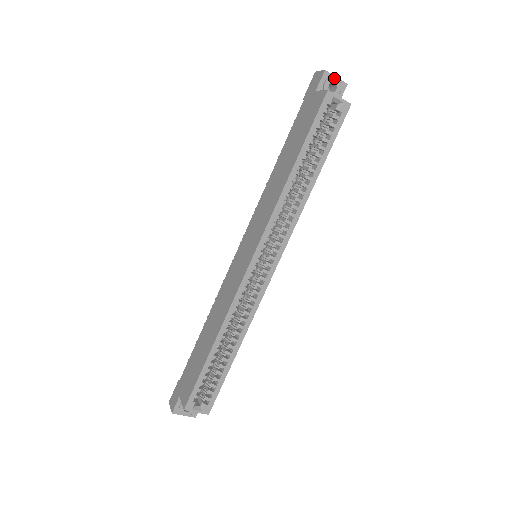
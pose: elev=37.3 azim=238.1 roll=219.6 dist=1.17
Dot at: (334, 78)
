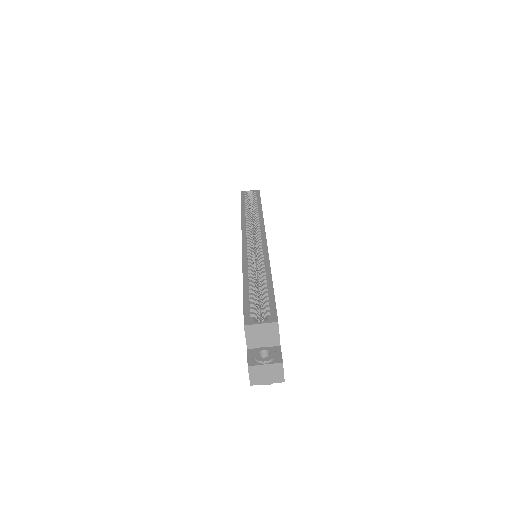
Dot at: occluded
